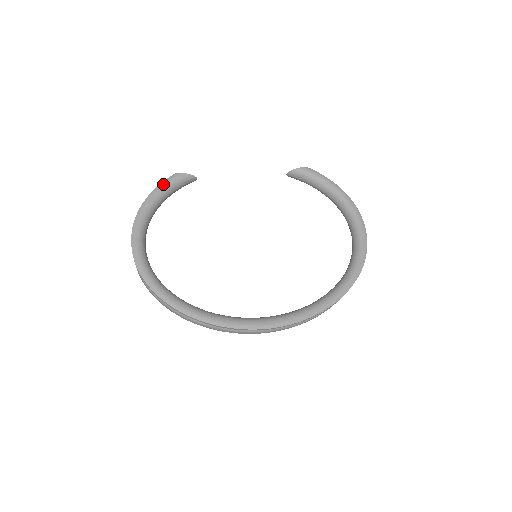
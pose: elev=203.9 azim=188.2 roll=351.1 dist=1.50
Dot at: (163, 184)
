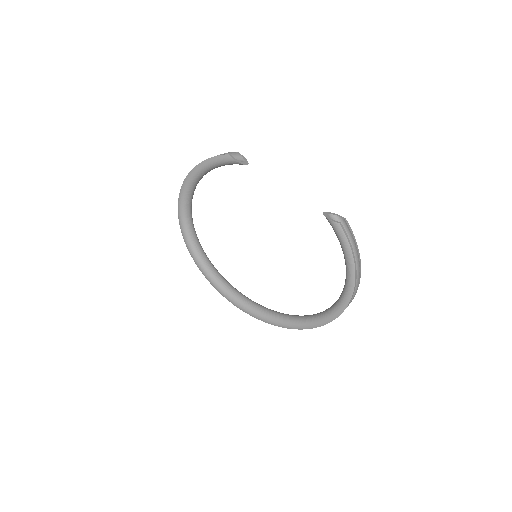
Dot at: (215, 159)
